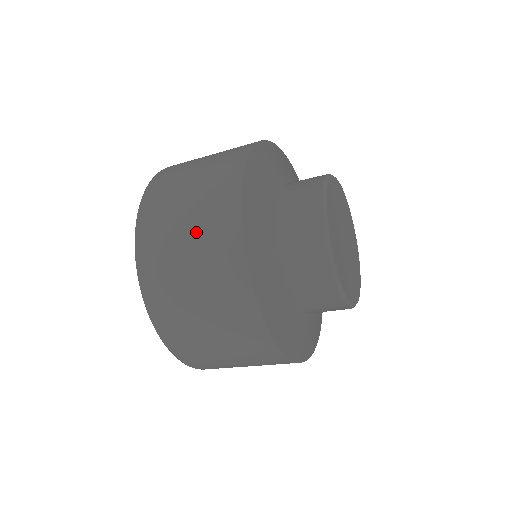
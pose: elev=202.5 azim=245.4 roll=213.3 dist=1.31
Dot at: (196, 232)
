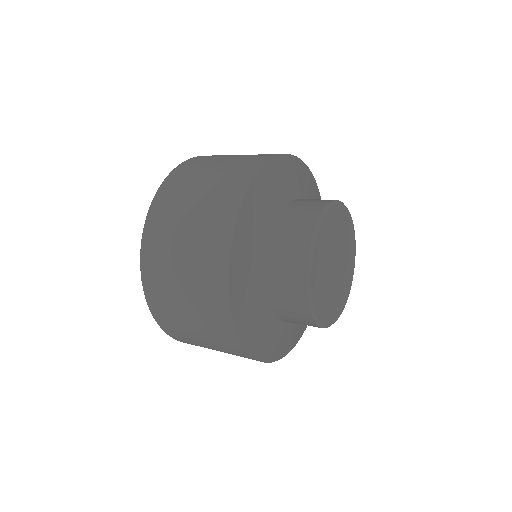
Dot at: (198, 321)
